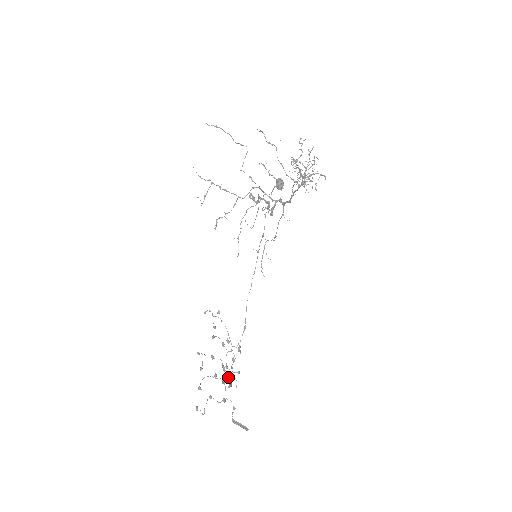
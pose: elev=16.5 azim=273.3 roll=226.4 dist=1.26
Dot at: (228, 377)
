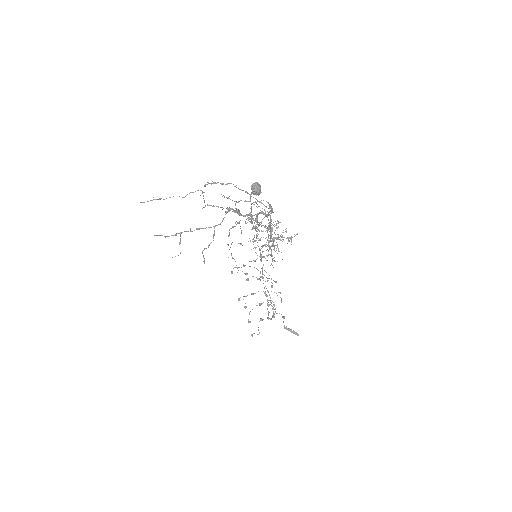
Dot at: occluded
